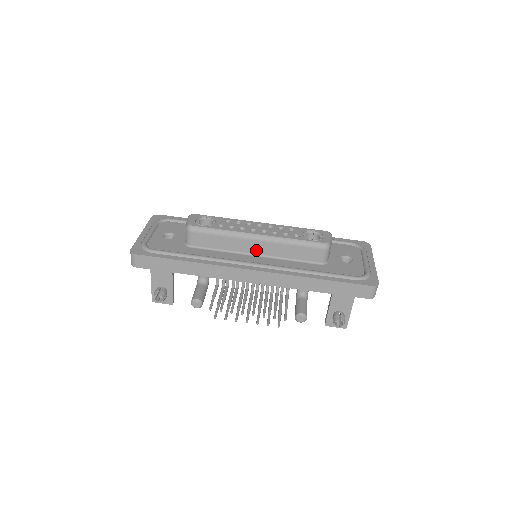
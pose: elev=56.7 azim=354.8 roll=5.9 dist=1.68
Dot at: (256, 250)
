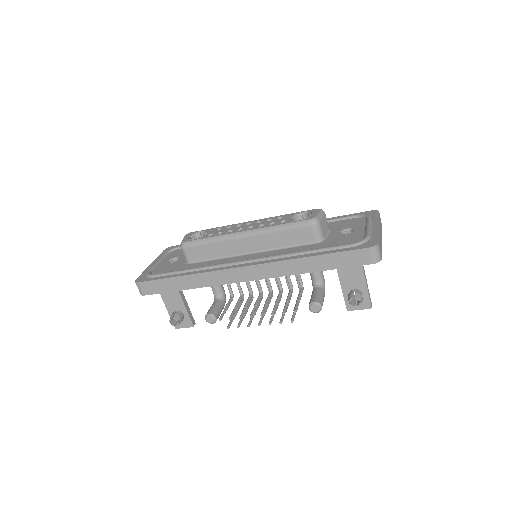
Dot at: (248, 248)
